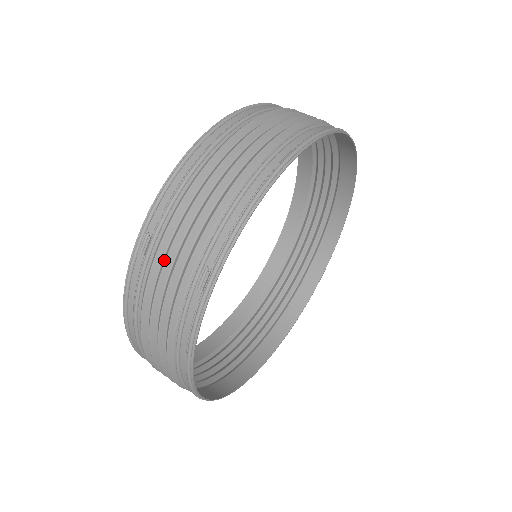
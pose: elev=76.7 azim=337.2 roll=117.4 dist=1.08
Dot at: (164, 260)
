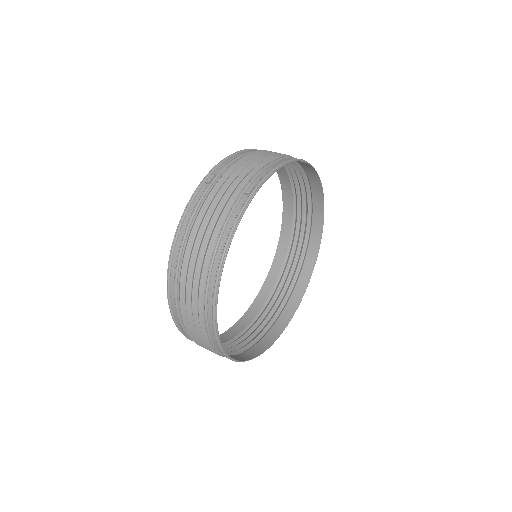
Dot at: (224, 183)
